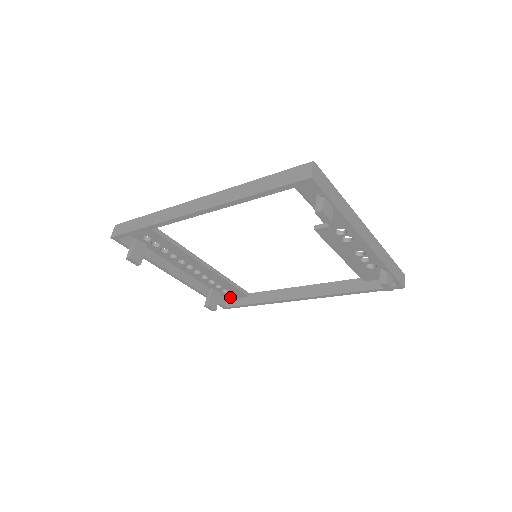
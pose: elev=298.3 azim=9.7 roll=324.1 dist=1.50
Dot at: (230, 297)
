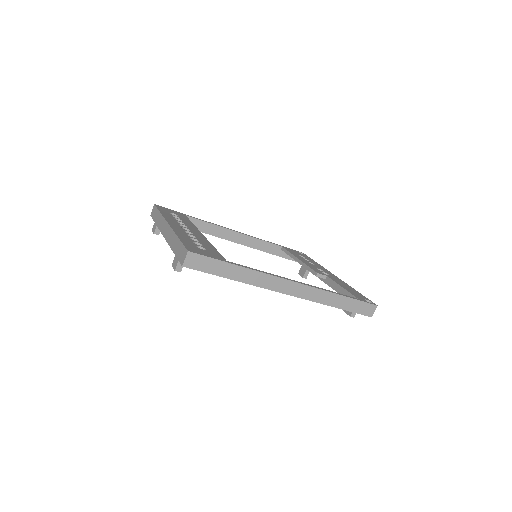
Dot at: occluded
